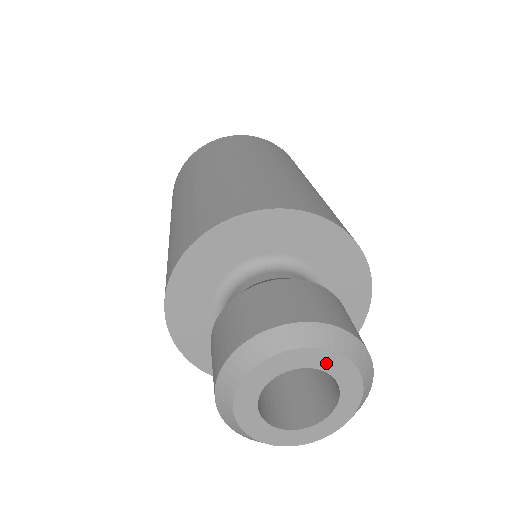
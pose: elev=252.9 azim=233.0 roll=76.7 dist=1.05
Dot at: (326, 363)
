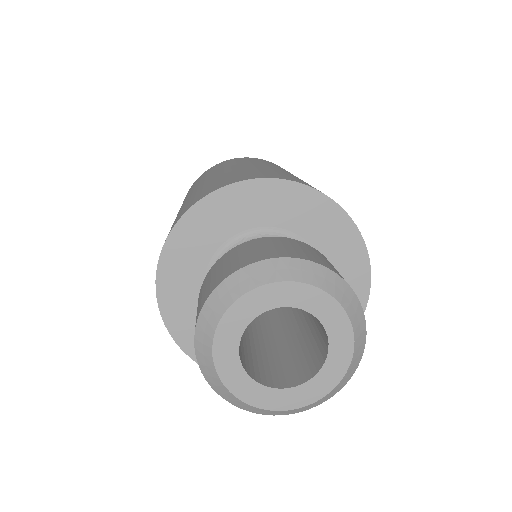
Dot at: (327, 314)
